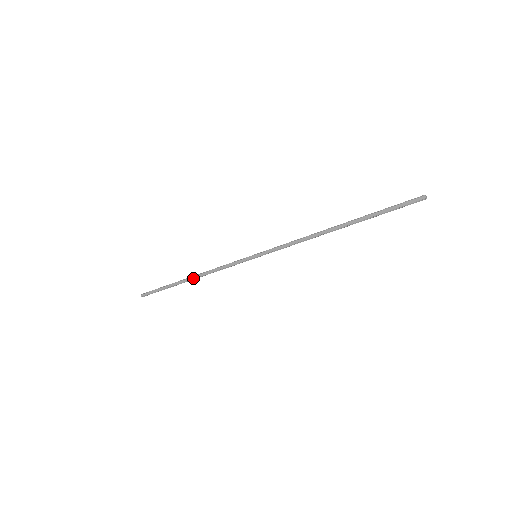
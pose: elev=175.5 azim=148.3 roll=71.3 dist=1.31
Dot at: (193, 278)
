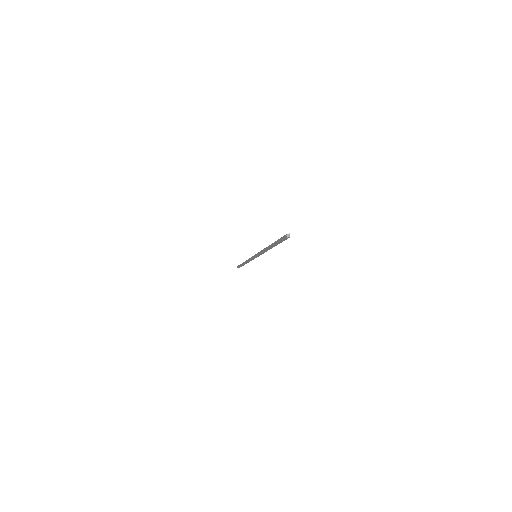
Dot at: (245, 263)
